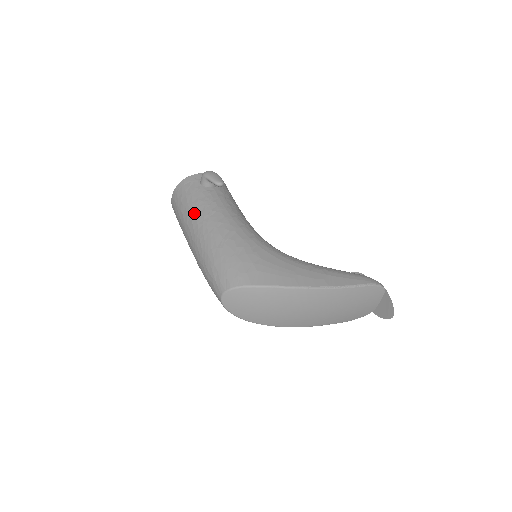
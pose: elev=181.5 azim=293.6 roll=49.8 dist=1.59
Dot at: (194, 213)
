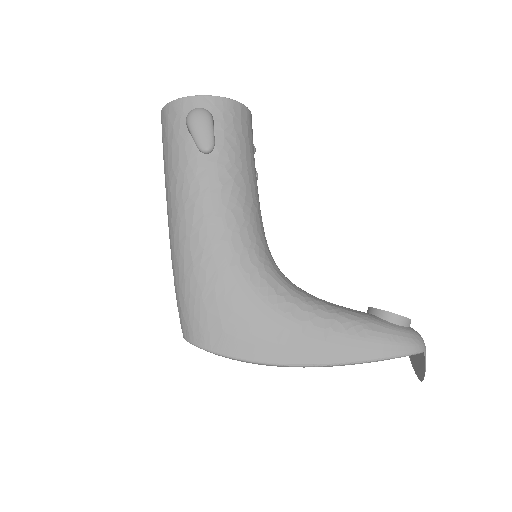
Dot at: (170, 189)
